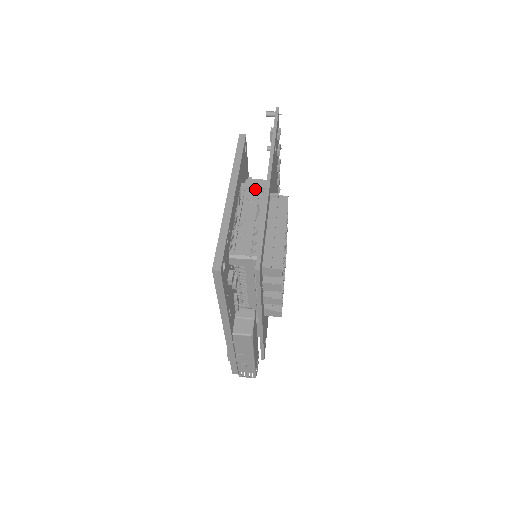
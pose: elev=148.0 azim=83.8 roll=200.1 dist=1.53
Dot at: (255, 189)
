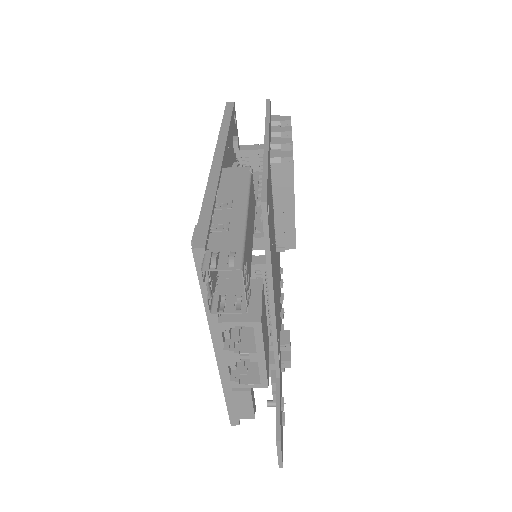
Dot at: occluded
